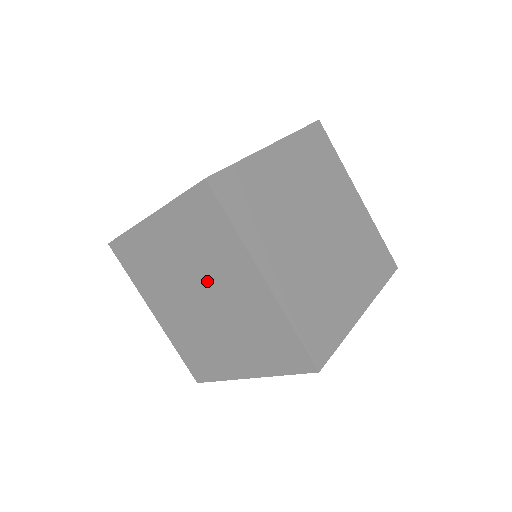
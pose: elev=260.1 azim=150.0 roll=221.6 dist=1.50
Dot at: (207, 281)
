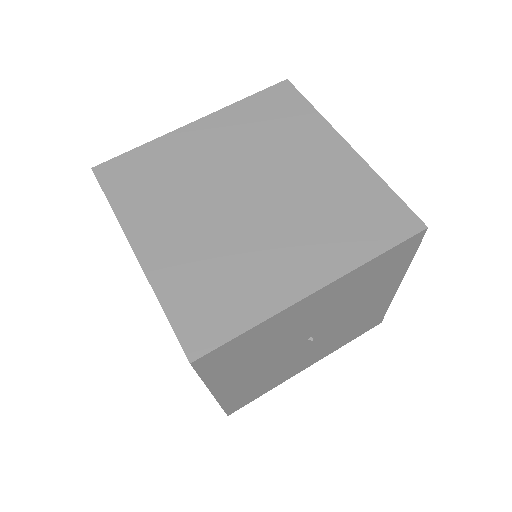
Dot at: (266, 168)
